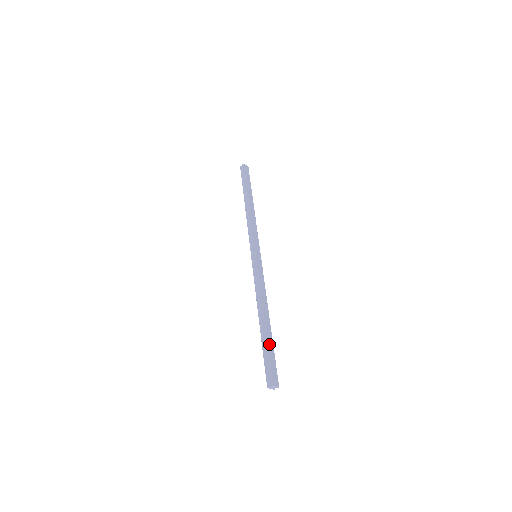
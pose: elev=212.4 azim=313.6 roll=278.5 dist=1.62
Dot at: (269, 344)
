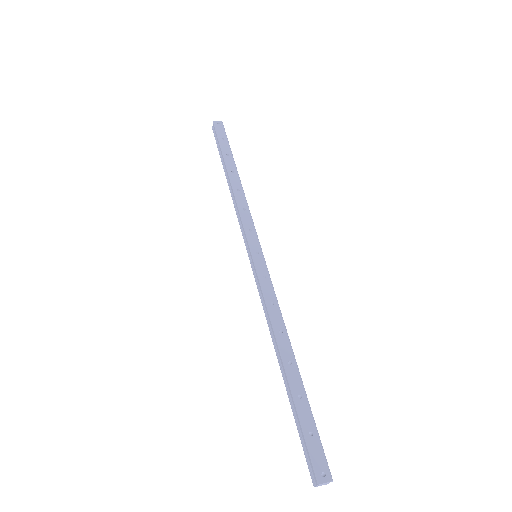
Dot at: (300, 406)
